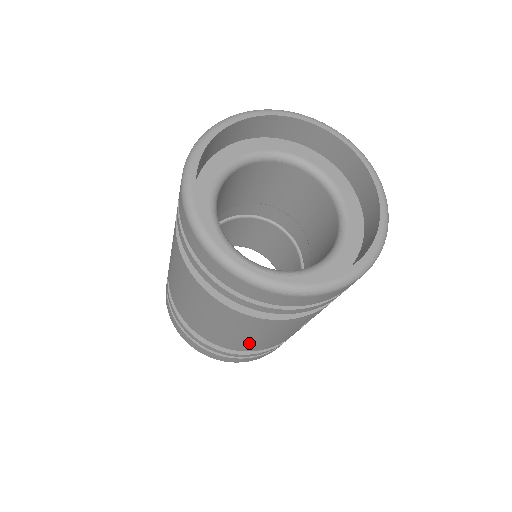
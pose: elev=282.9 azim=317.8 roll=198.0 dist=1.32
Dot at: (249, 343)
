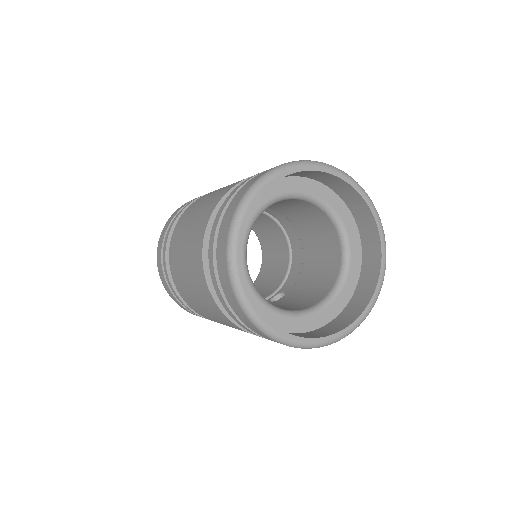
Dot at: occluded
